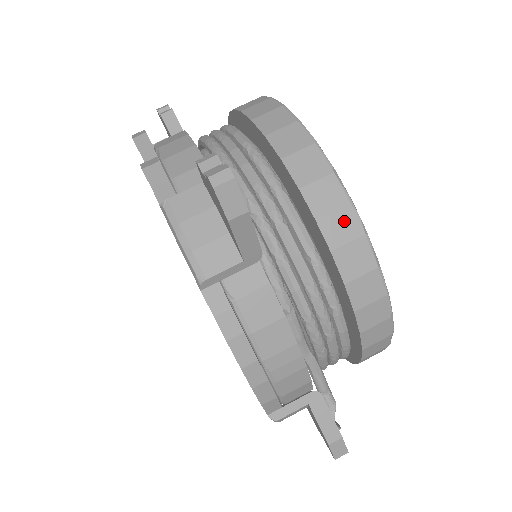
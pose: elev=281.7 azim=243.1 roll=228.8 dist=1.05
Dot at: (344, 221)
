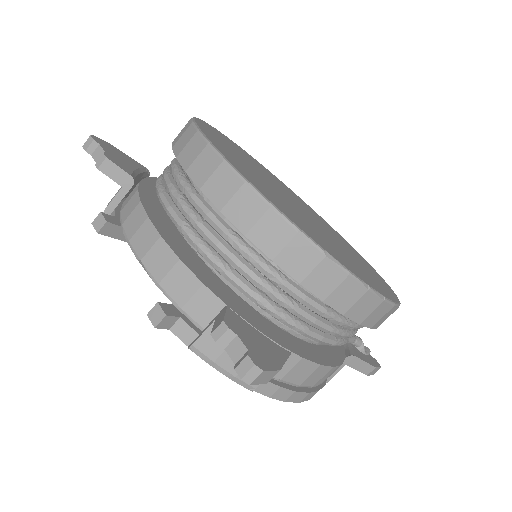
Dot at: (347, 290)
